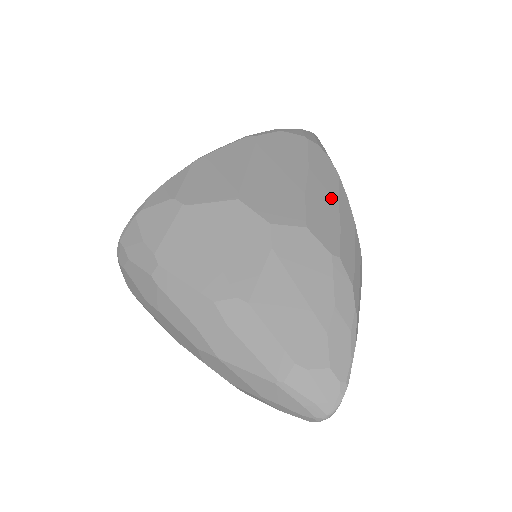
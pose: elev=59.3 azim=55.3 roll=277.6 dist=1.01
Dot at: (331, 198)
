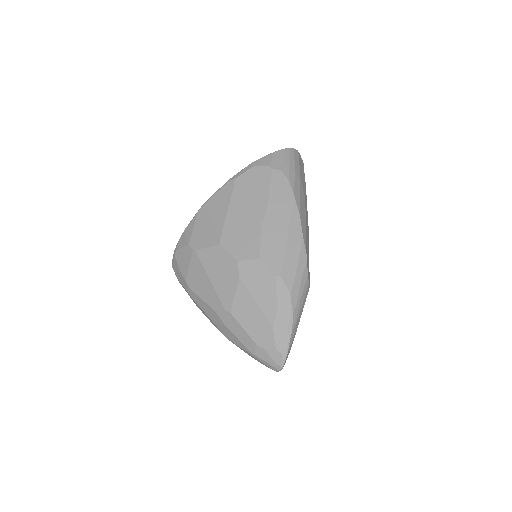
Dot at: (283, 224)
